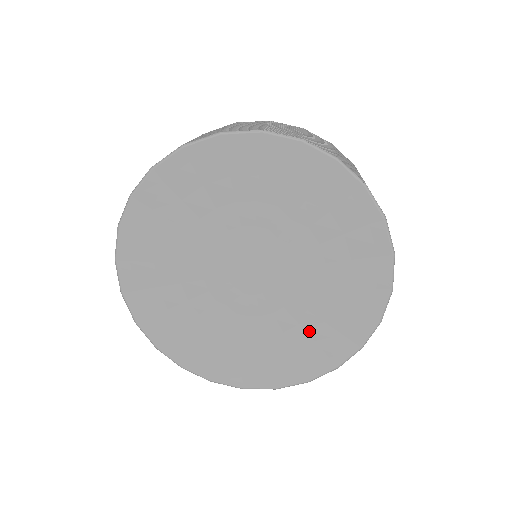
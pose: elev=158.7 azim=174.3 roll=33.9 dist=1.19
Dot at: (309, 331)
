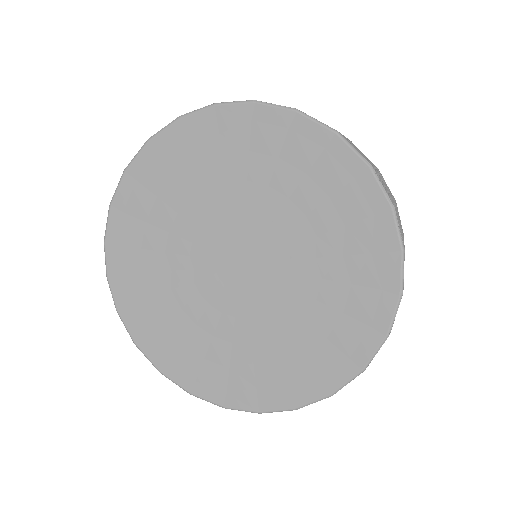
Dot at: (337, 278)
